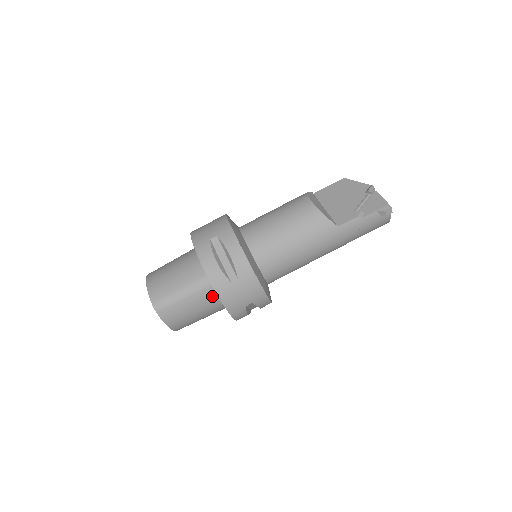
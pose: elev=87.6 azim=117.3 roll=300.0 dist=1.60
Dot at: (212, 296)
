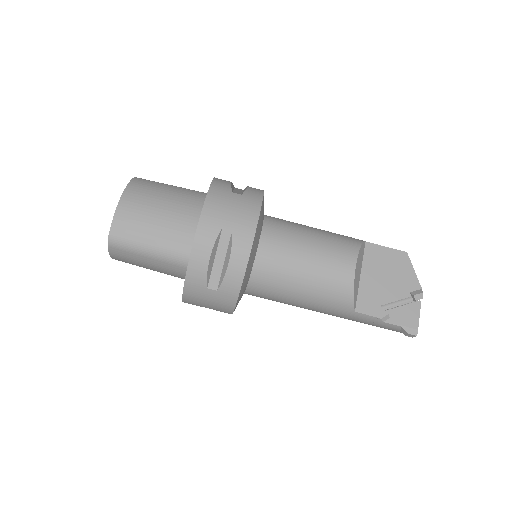
Dot at: (179, 273)
